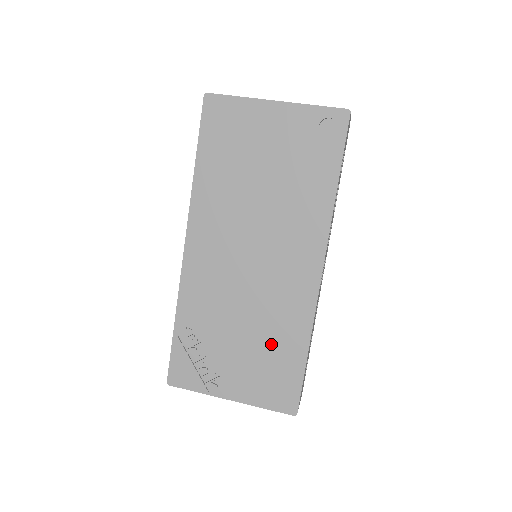
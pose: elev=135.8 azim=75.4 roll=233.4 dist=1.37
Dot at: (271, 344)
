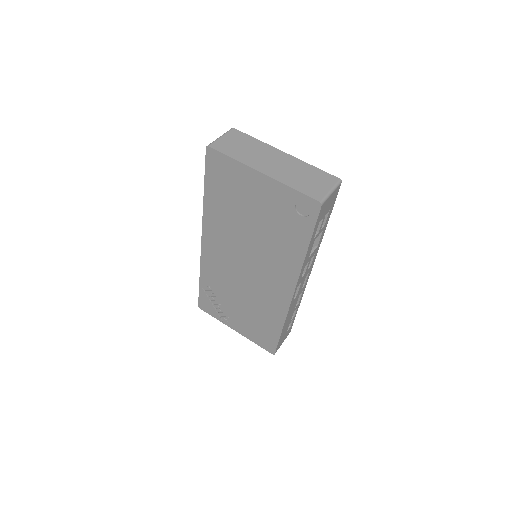
Dot at: (259, 317)
